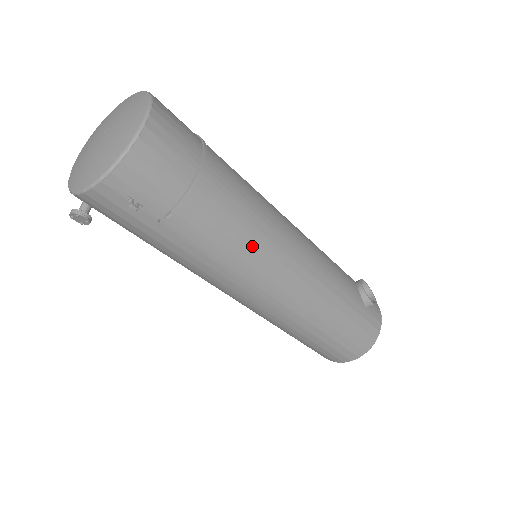
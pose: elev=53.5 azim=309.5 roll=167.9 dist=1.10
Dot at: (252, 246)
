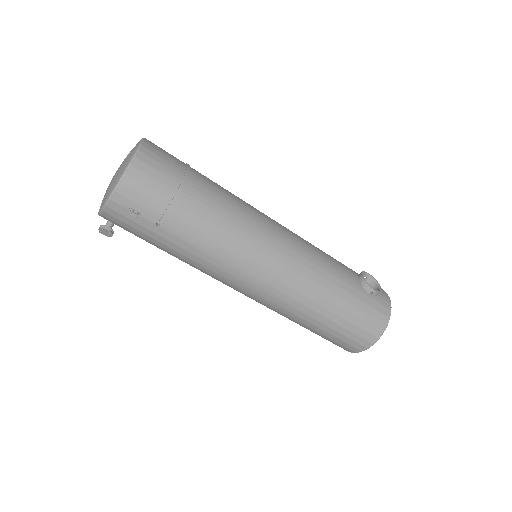
Dot at: (236, 240)
